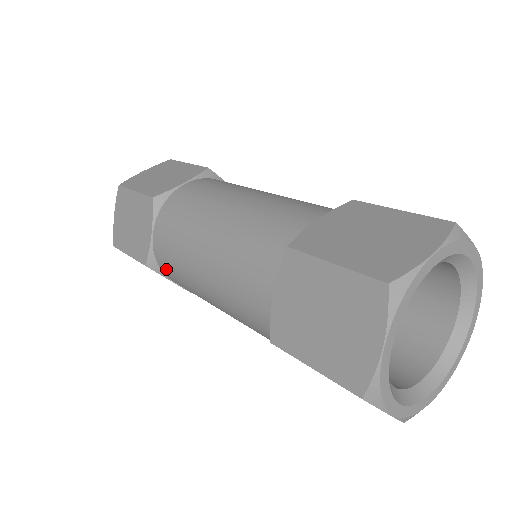
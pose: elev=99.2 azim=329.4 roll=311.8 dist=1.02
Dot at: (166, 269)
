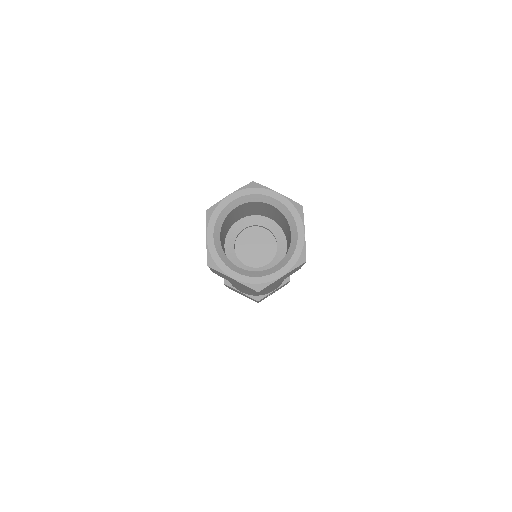
Dot at: occluded
